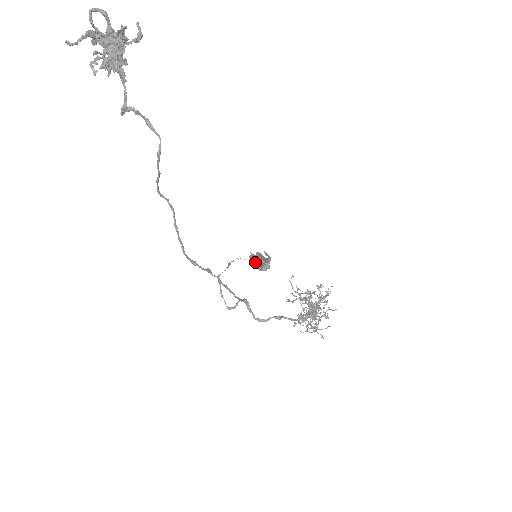
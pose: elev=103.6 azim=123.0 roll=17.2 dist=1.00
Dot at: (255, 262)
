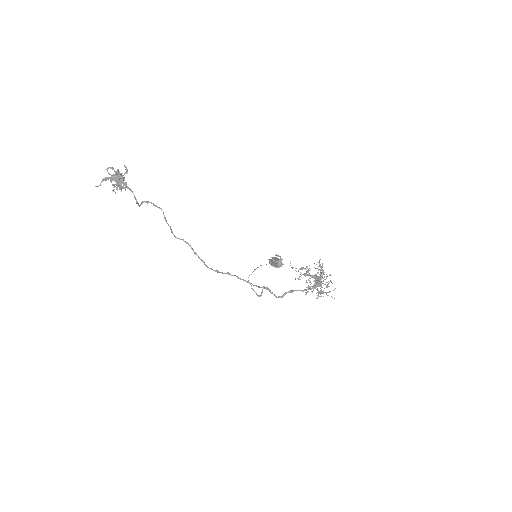
Dot at: (272, 263)
